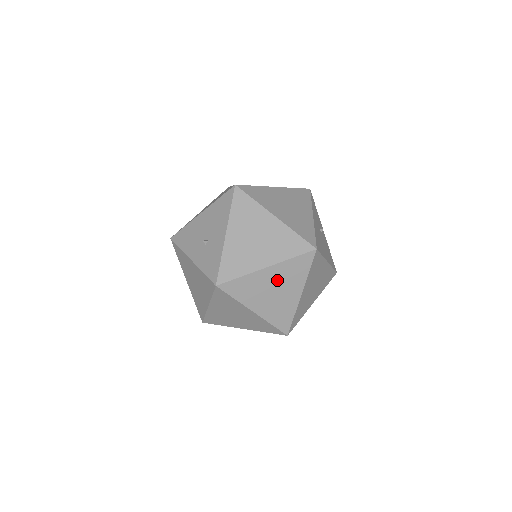
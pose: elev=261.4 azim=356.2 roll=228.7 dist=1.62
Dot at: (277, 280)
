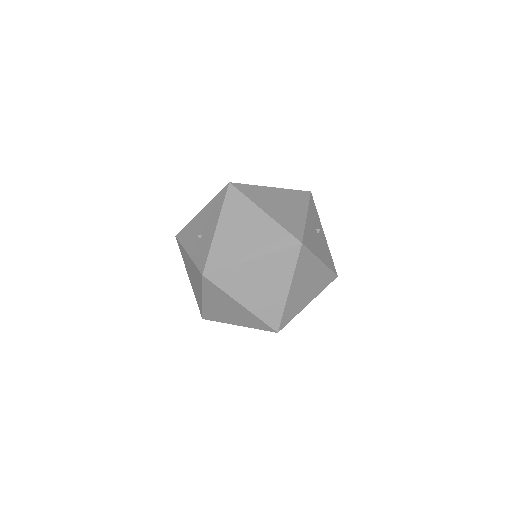
Dot at: (263, 273)
